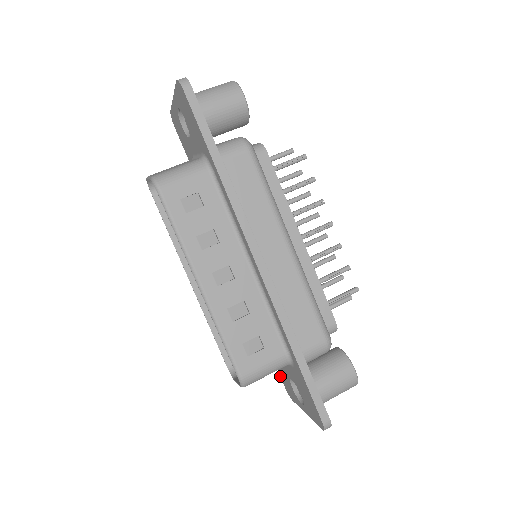
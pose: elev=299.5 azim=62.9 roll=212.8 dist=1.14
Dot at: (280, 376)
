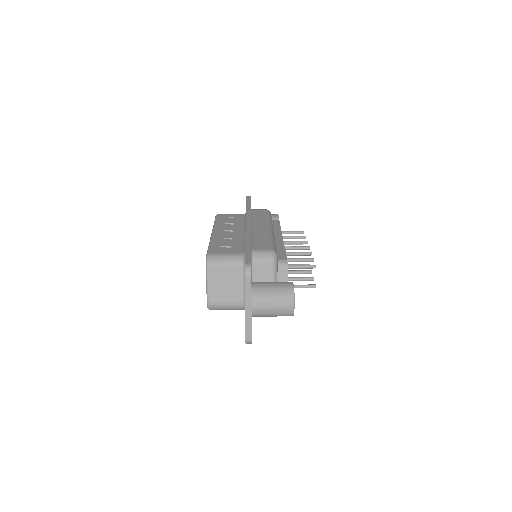
Dot at: occluded
